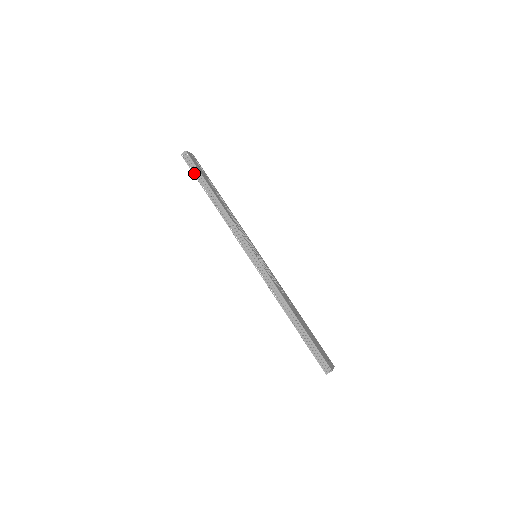
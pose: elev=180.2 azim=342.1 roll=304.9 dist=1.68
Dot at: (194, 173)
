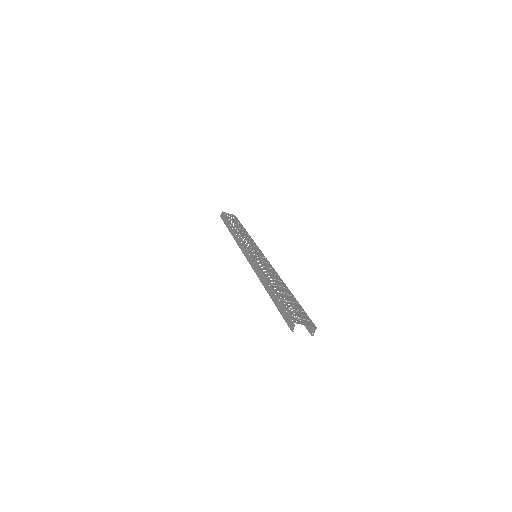
Dot at: (224, 222)
